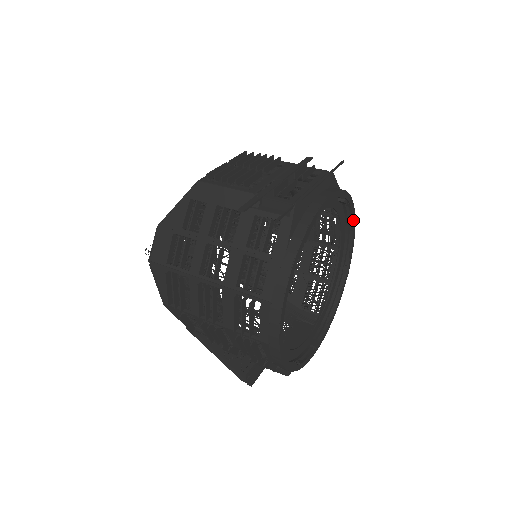
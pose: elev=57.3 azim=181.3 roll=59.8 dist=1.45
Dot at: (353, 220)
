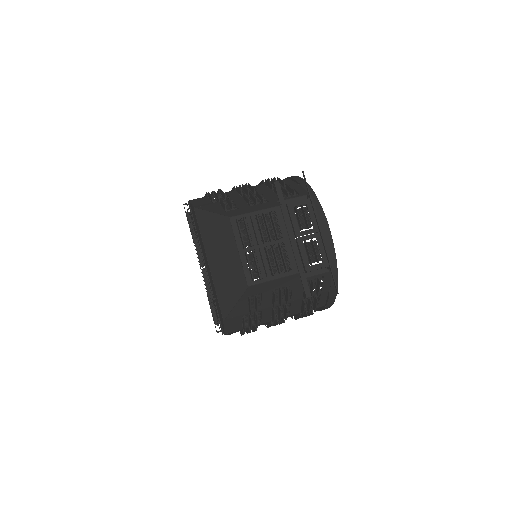
Dot at: occluded
